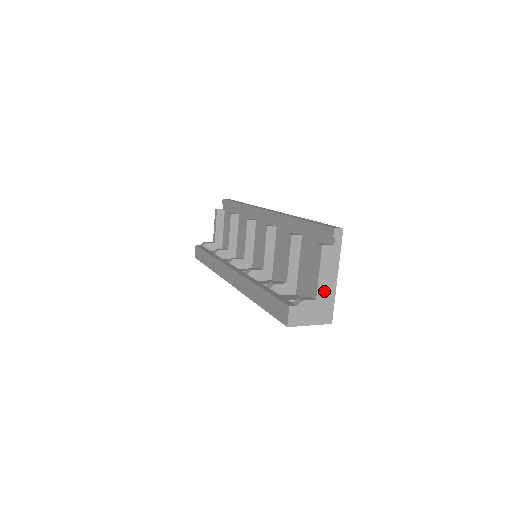
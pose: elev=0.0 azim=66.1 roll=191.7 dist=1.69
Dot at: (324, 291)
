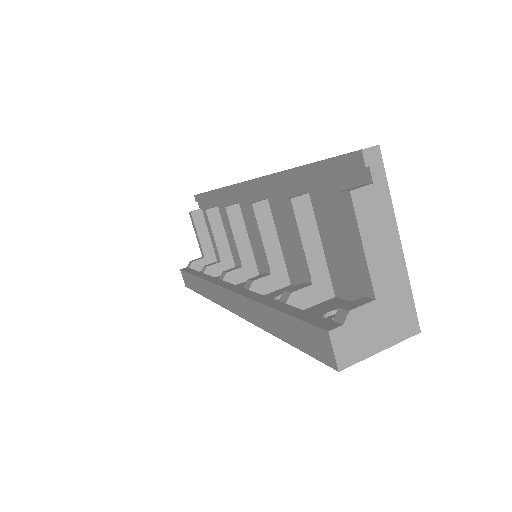
Dot at: (385, 277)
